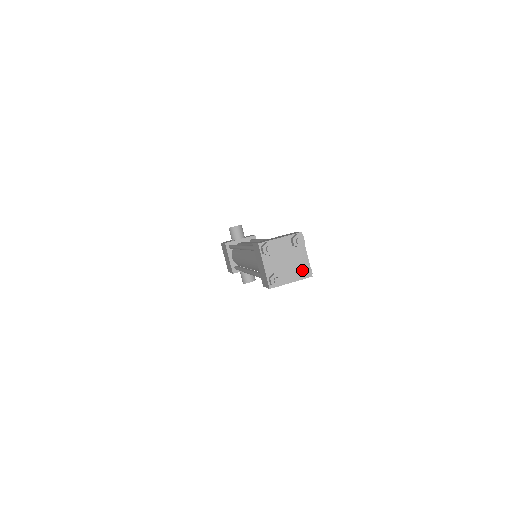
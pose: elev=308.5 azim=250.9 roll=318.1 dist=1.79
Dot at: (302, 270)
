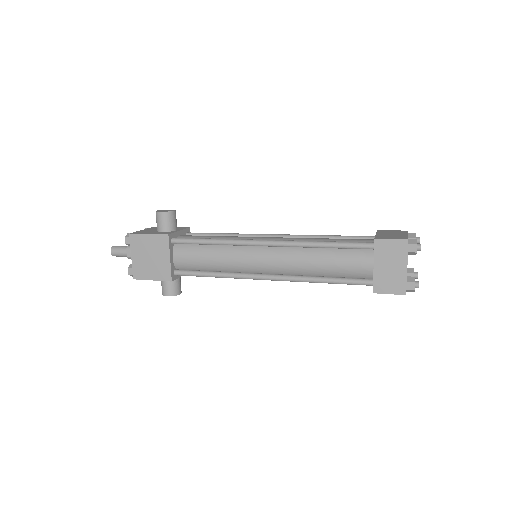
Dot at: (414, 273)
